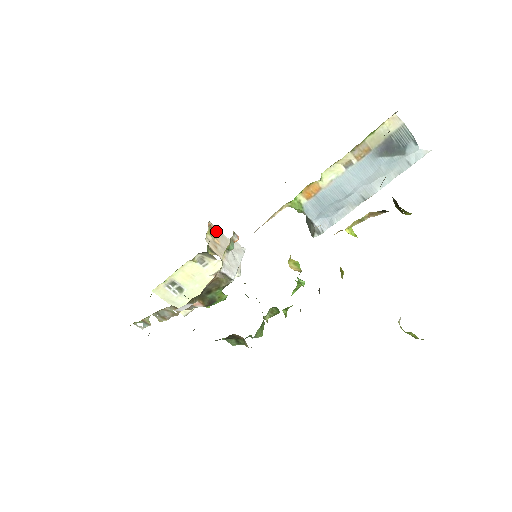
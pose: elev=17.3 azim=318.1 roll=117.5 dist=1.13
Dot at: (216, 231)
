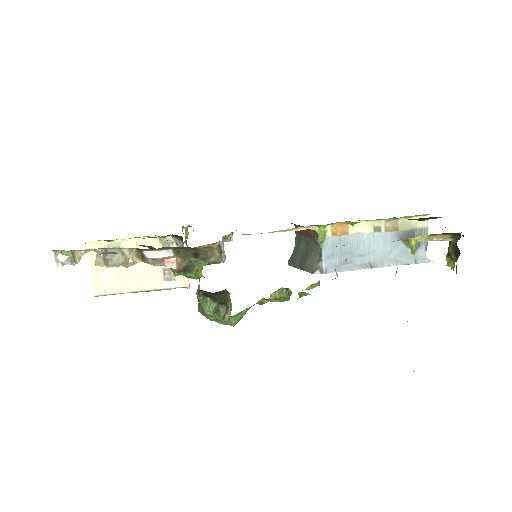
Dot at: occluded
